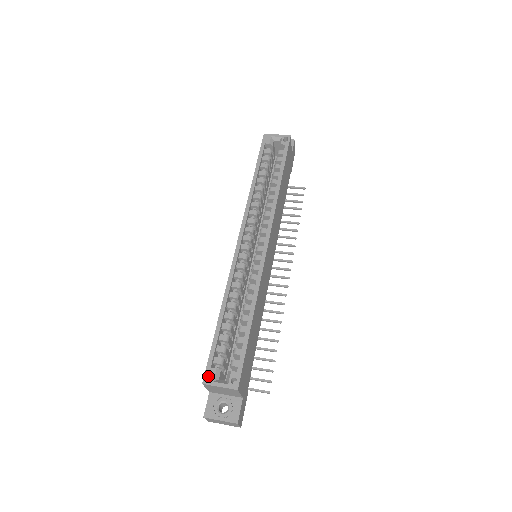
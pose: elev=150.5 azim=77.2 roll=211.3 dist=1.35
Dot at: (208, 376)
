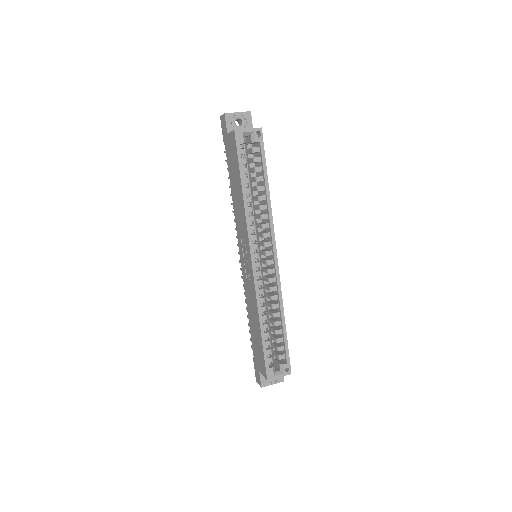
Dot at: (269, 374)
